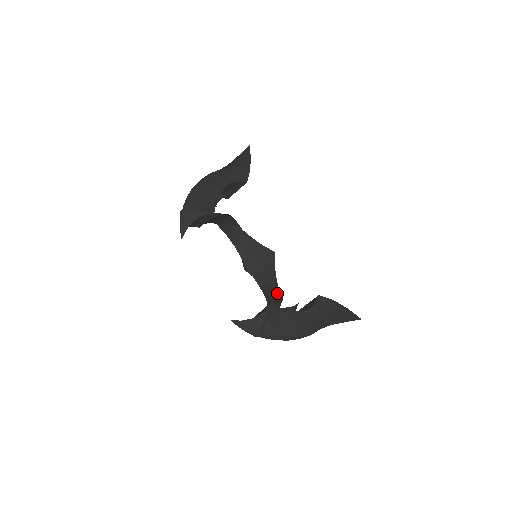
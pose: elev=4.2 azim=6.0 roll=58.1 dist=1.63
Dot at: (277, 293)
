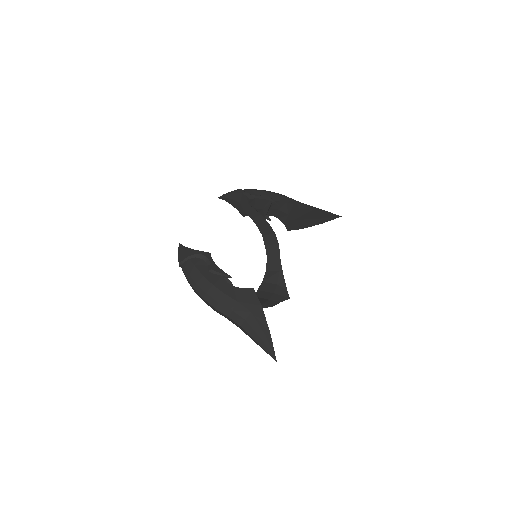
Dot at: occluded
